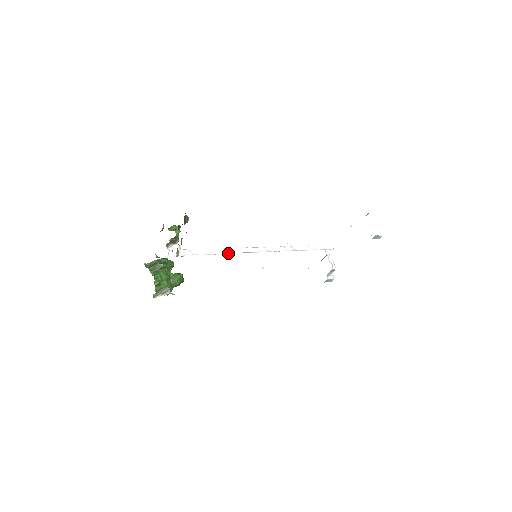
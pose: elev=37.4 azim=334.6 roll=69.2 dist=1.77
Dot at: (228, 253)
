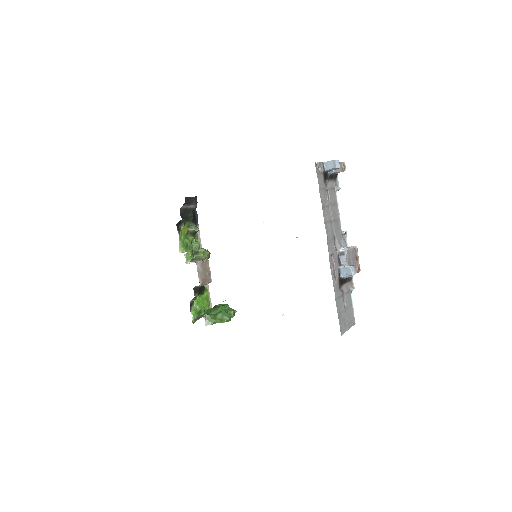
Dot at: occluded
